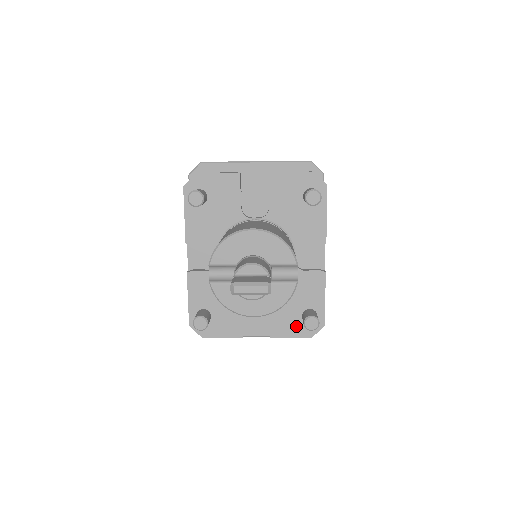
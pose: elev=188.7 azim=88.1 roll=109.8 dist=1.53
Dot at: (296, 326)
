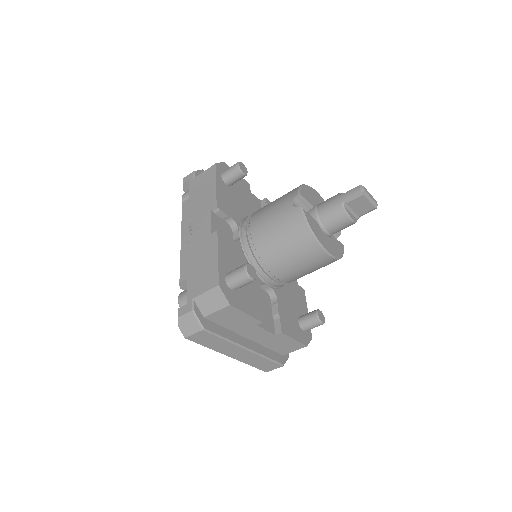
Dot at: (296, 329)
